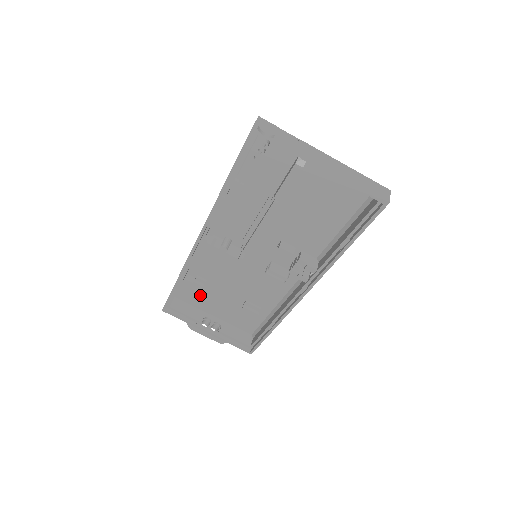
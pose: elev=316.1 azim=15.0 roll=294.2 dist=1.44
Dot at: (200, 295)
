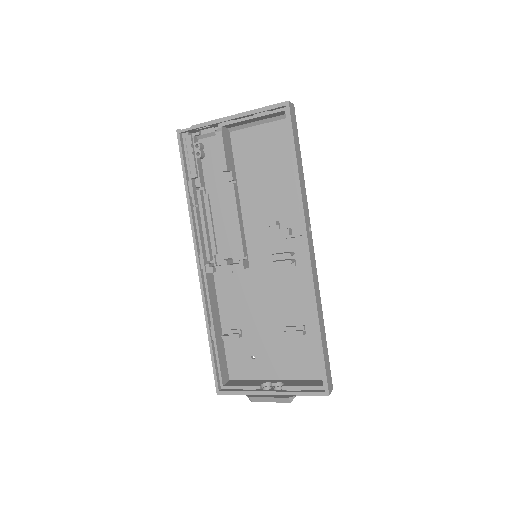
Dot at: (247, 357)
